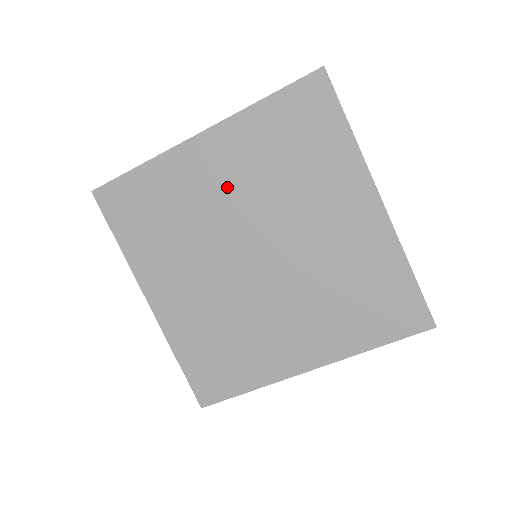
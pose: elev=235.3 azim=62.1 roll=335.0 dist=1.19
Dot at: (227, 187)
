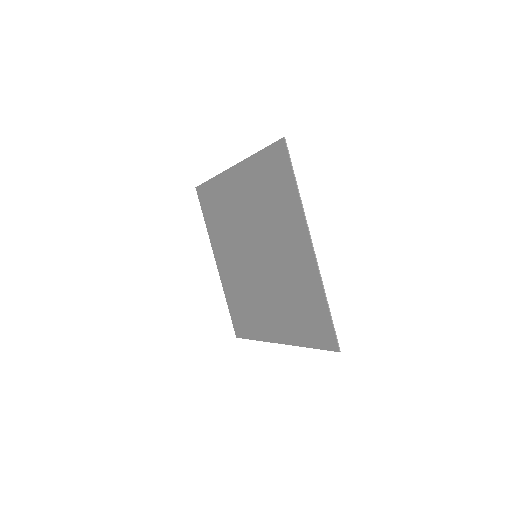
Dot at: (244, 206)
